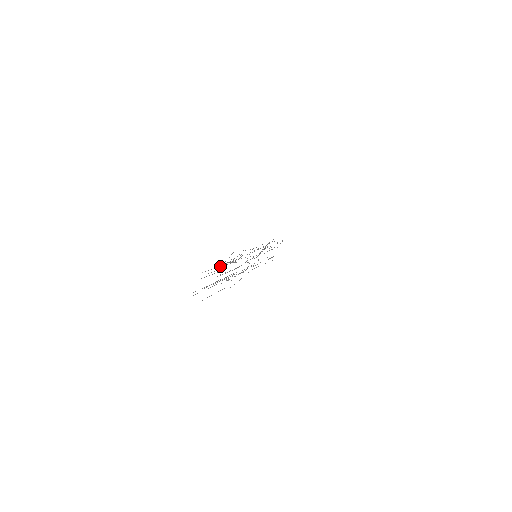
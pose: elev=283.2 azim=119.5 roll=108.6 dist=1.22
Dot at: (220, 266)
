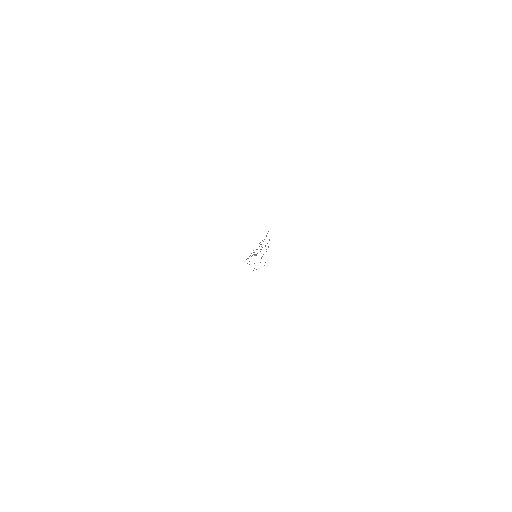
Dot at: occluded
